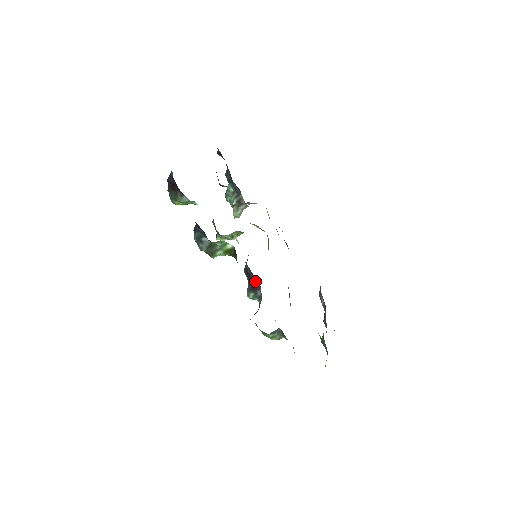
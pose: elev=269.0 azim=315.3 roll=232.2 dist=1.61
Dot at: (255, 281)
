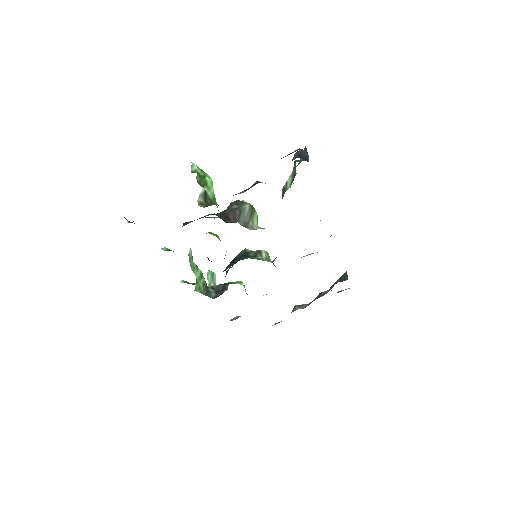
Dot at: occluded
